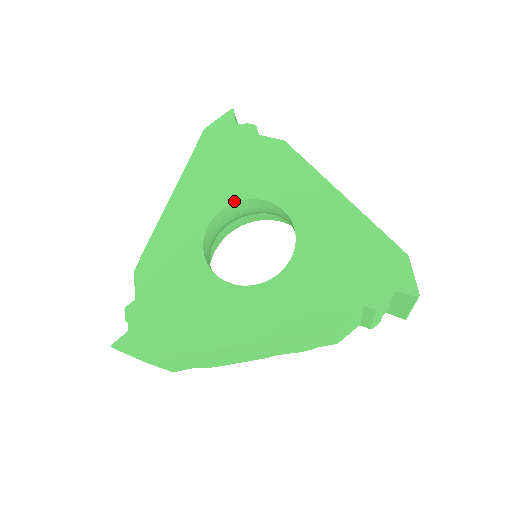
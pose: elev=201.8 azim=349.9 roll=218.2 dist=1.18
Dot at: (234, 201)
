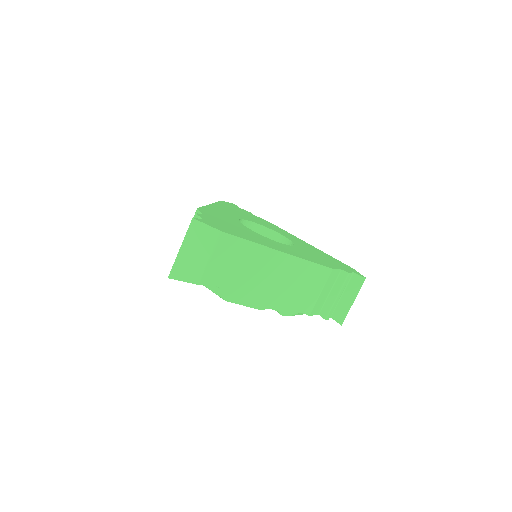
Dot at: (251, 221)
